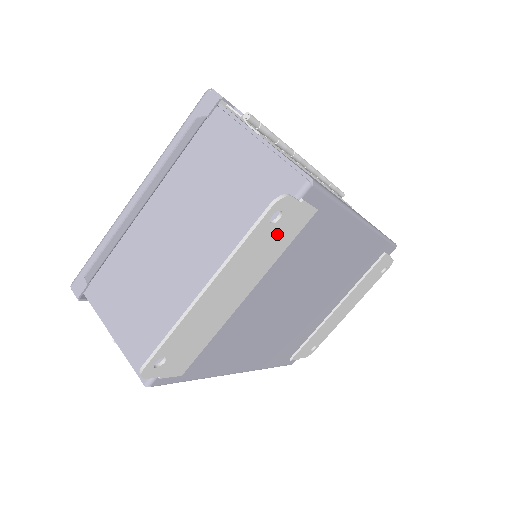
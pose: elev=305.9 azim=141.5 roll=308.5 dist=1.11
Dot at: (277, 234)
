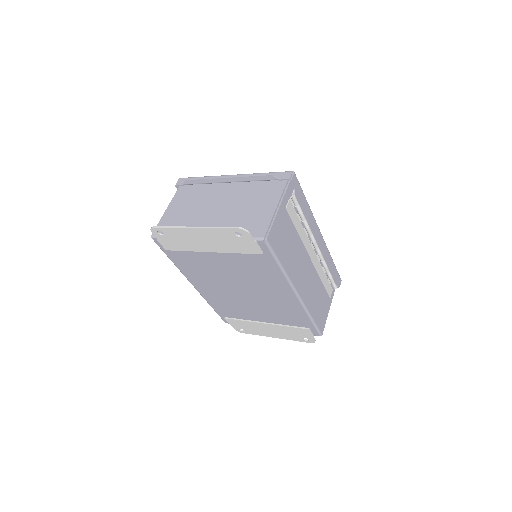
Dot at: (237, 242)
